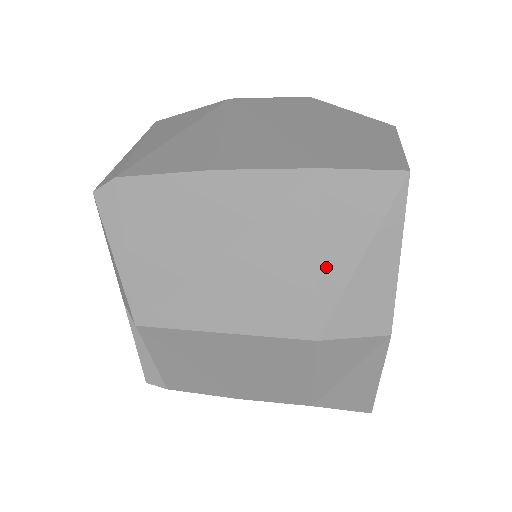
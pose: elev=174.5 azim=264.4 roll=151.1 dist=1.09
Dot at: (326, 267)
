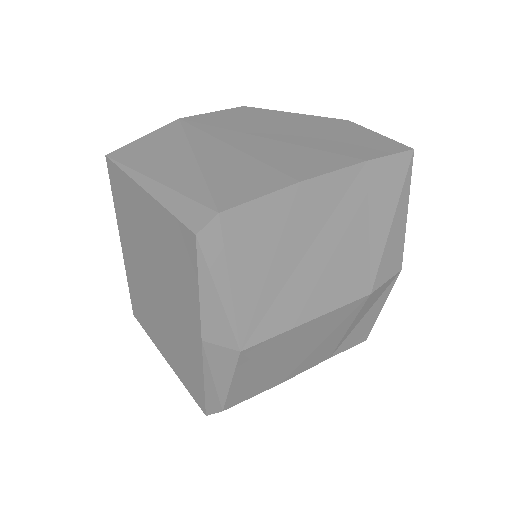
Dot at: (374, 235)
